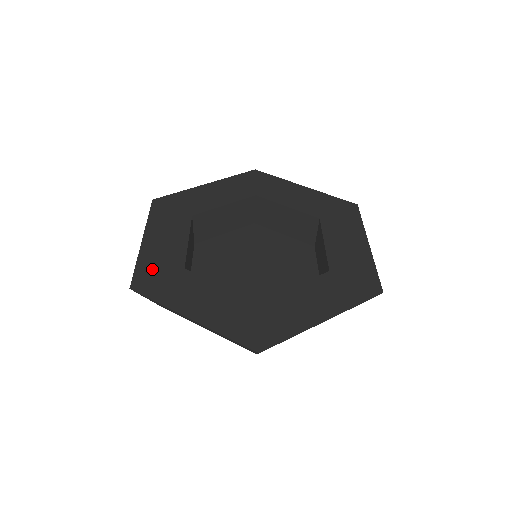
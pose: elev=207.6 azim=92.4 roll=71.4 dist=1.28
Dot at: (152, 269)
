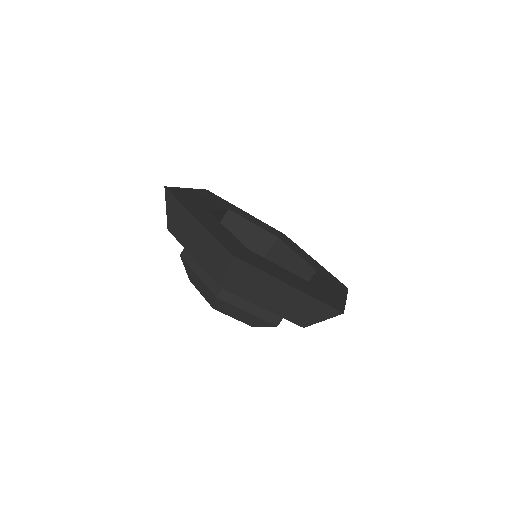
Dot at: (230, 244)
